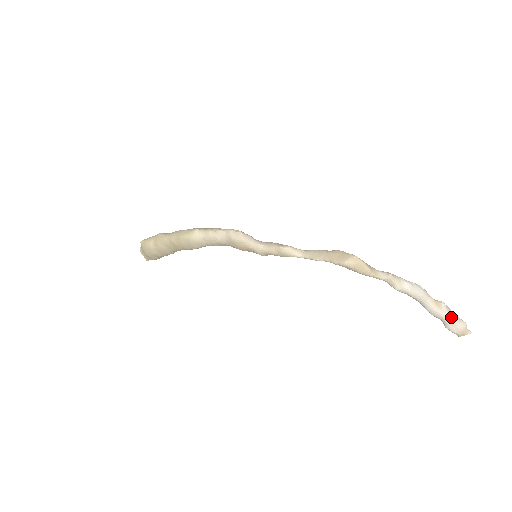
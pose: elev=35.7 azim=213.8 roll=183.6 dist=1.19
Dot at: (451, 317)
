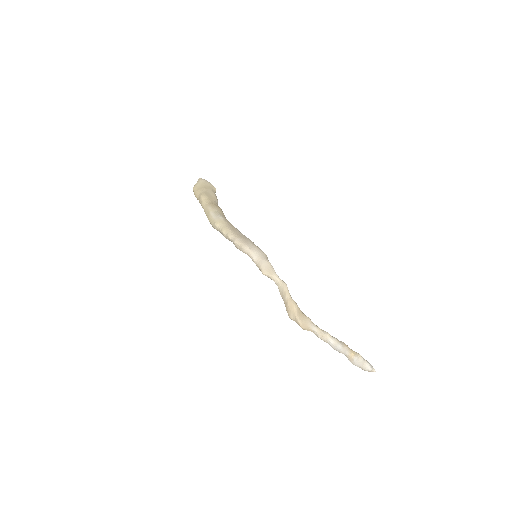
Dot at: (358, 366)
